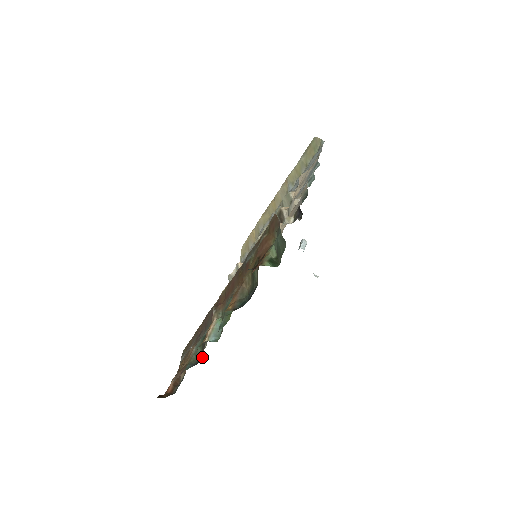
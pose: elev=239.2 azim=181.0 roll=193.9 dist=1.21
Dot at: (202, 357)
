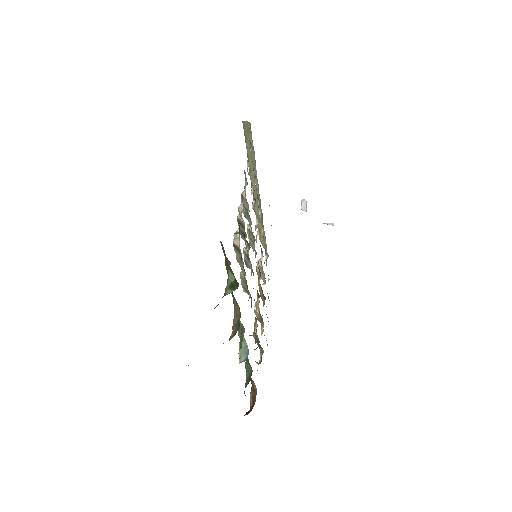
Dot at: (252, 371)
